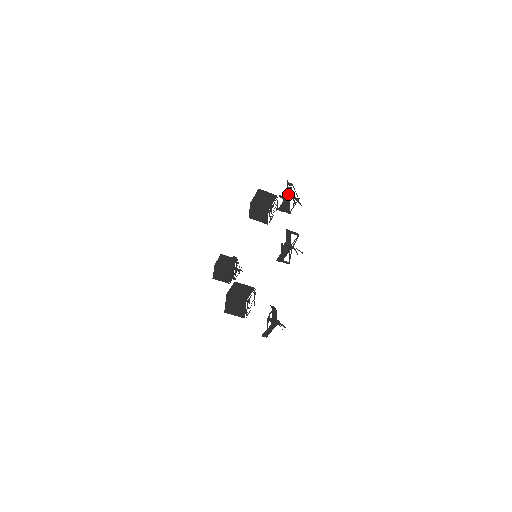
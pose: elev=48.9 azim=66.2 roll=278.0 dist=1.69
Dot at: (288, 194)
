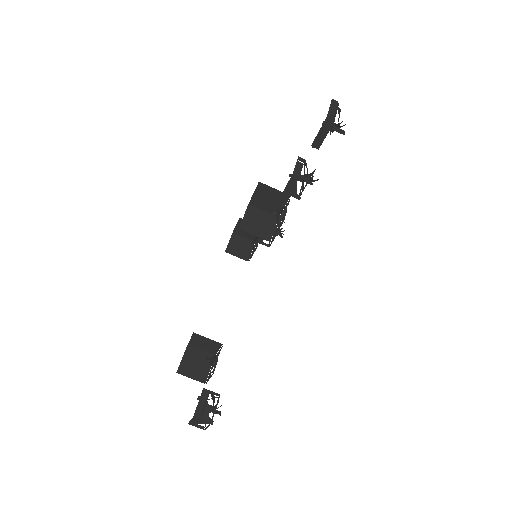
Dot at: occluded
